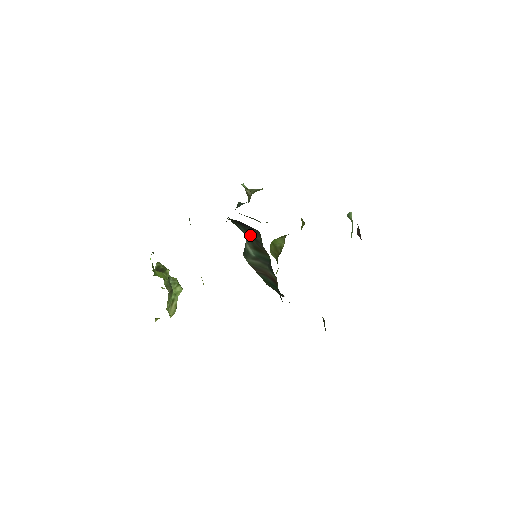
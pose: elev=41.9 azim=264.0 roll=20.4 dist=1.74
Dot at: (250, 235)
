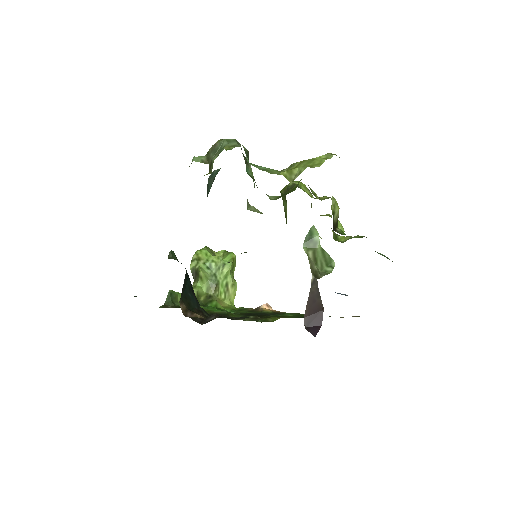
Dot at: occluded
